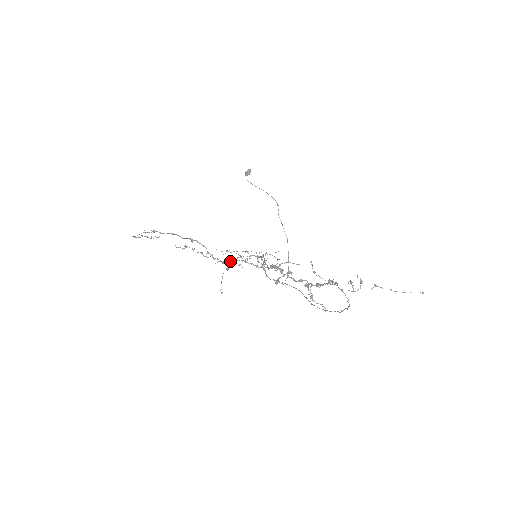
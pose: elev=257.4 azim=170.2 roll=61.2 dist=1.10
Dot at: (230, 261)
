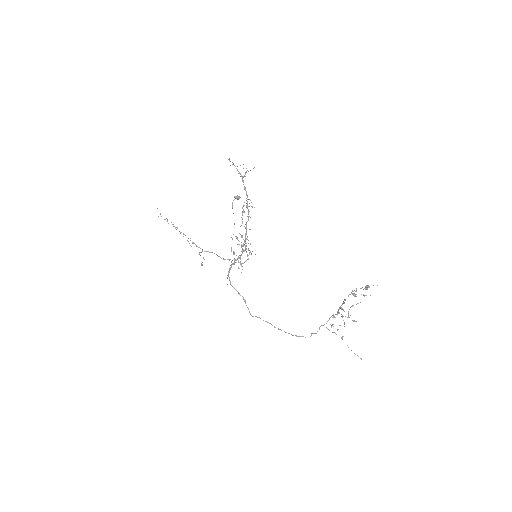
Dot at: occluded
